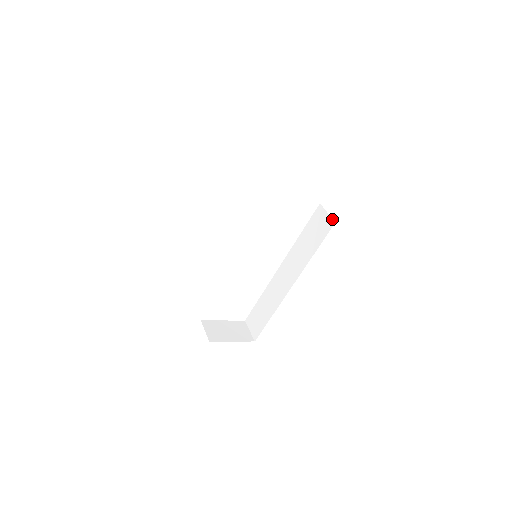
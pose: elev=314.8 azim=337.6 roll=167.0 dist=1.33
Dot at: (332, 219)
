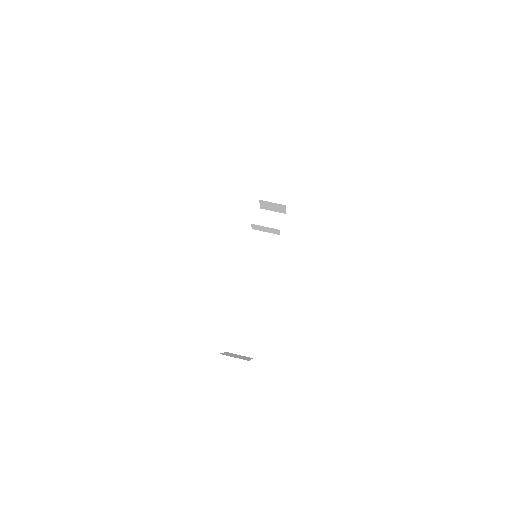
Dot at: (281, 213)
